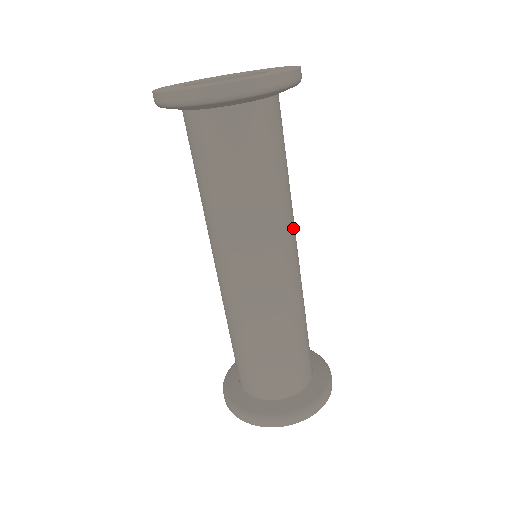
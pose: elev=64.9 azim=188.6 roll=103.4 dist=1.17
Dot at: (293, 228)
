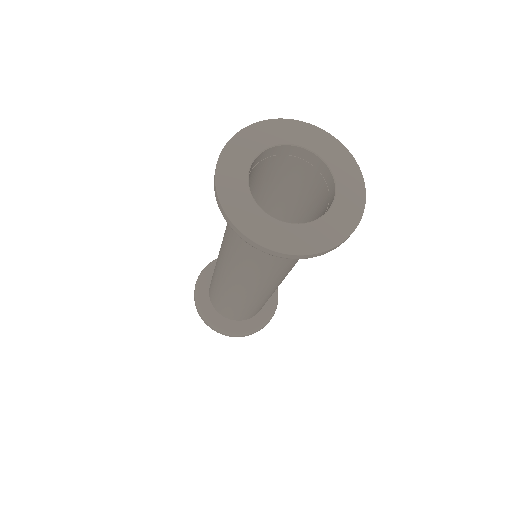
Dot at: occluded
